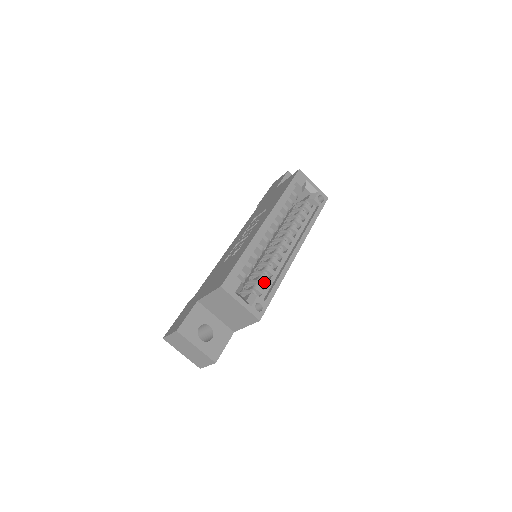
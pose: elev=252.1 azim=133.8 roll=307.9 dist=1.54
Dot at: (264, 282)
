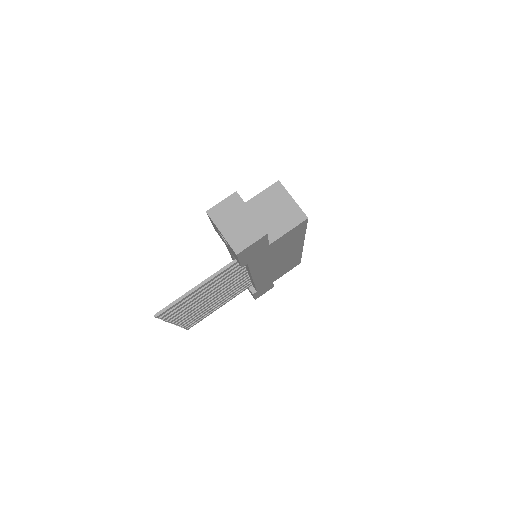
Dot at: occluded
